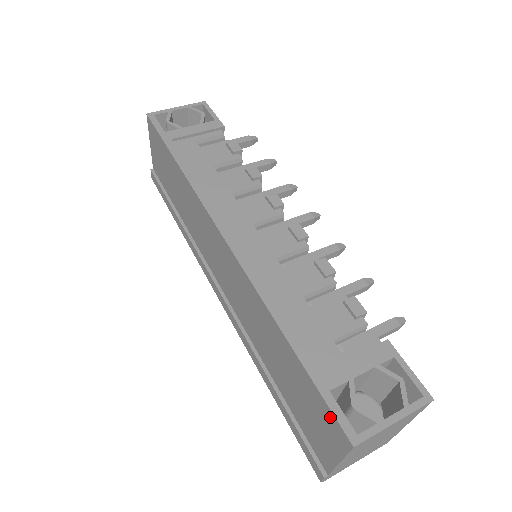
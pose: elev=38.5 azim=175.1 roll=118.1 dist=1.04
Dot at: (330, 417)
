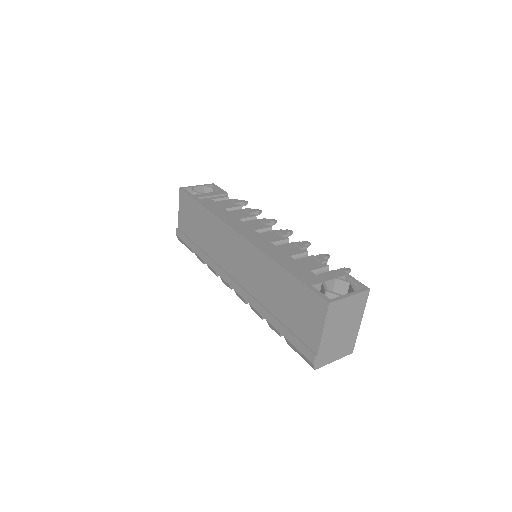
Dot at: (314, 298)
